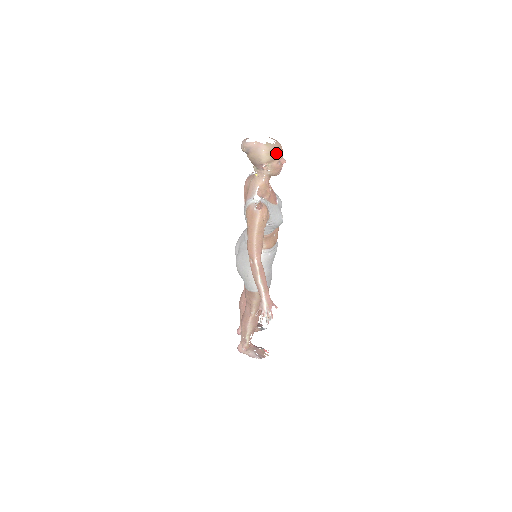
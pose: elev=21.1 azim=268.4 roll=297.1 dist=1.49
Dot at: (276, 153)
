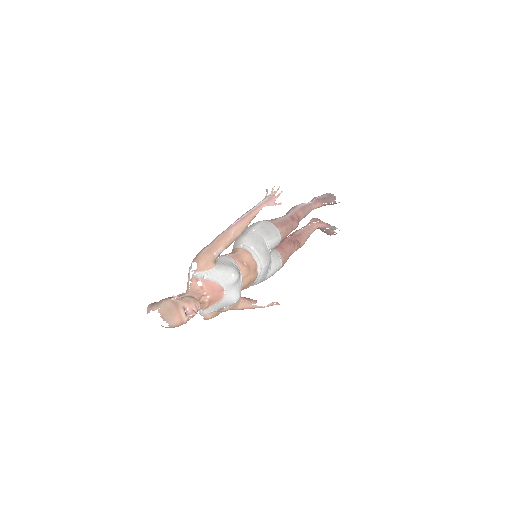
Dot at: occluded
